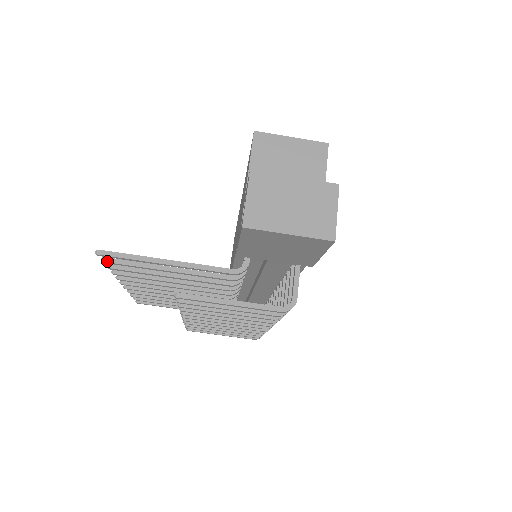
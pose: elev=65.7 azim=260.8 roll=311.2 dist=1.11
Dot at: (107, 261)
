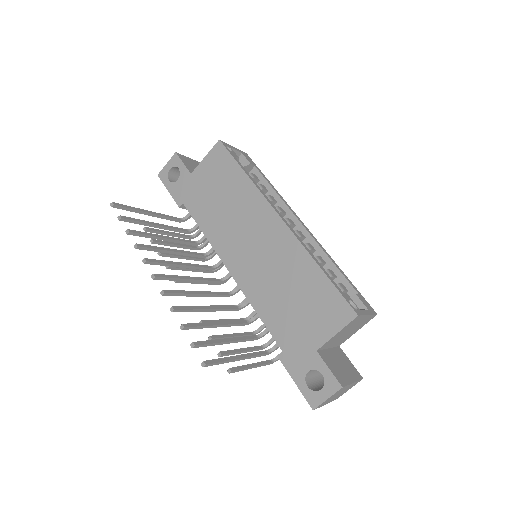
Dot at: (195, 347)
